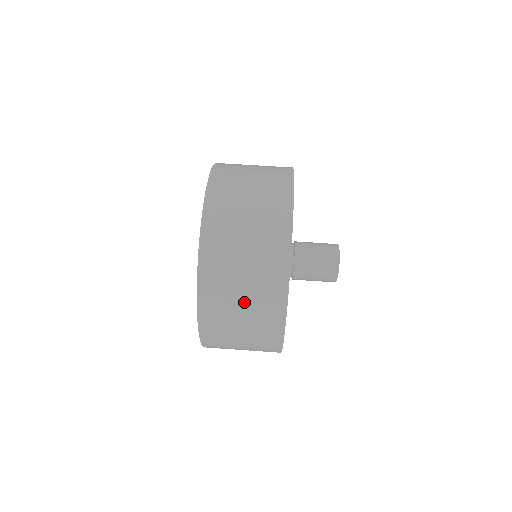
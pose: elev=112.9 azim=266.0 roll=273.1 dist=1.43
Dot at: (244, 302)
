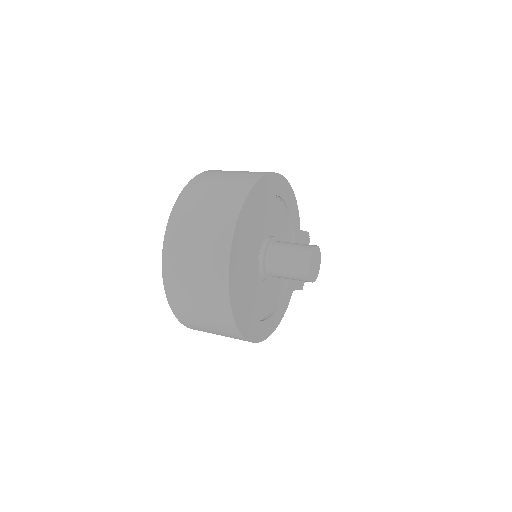
Dot at: (196, 283)
